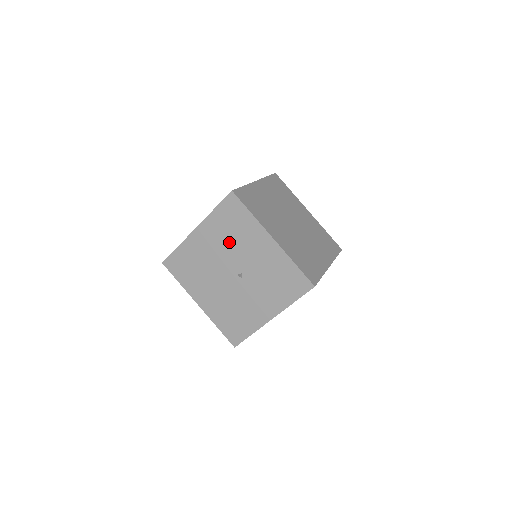
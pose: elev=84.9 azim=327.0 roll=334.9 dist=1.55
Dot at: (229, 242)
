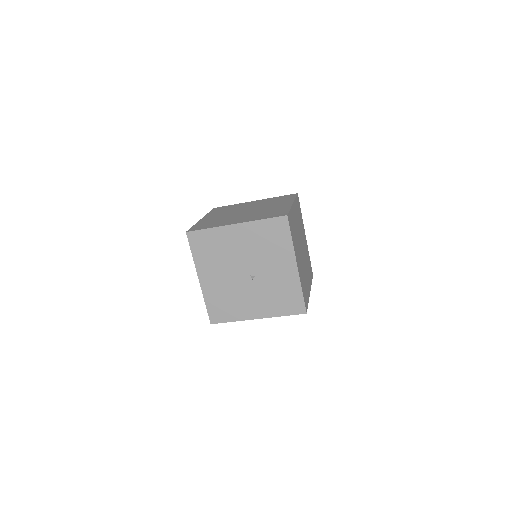
Dot at: (259, 249)
